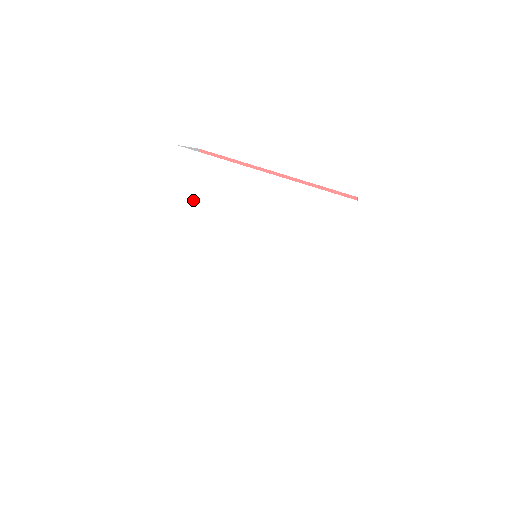
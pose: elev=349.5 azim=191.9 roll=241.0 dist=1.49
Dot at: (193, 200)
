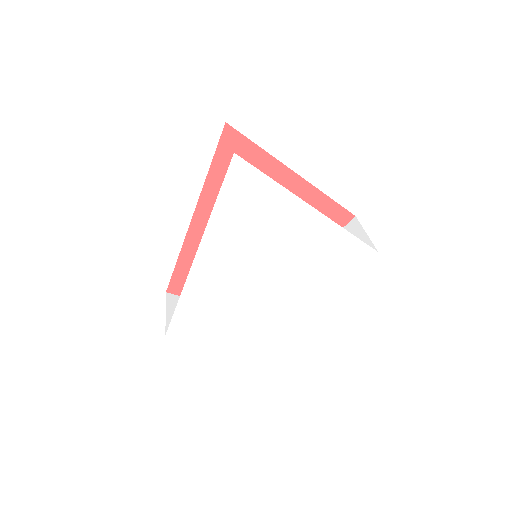
Dot at: (230, 212)
